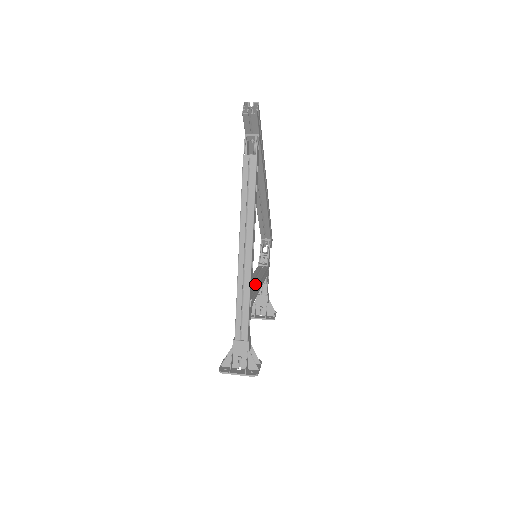
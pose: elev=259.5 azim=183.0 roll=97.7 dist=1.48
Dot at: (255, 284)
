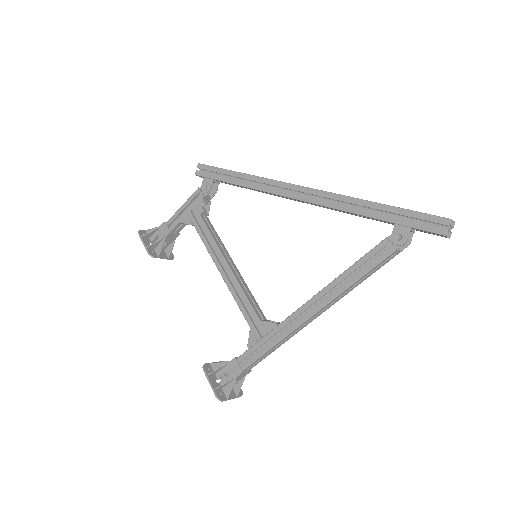
Dot at: (250, 292)
